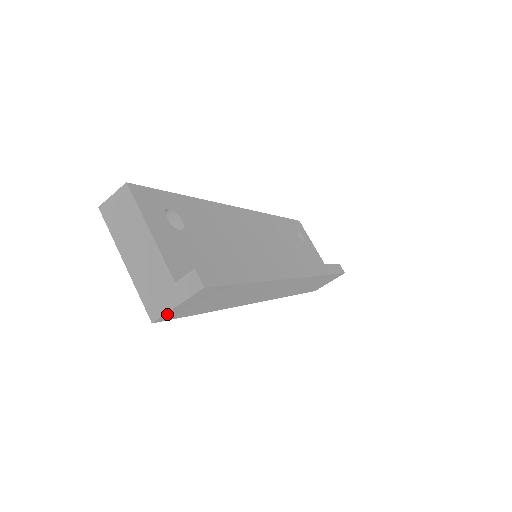
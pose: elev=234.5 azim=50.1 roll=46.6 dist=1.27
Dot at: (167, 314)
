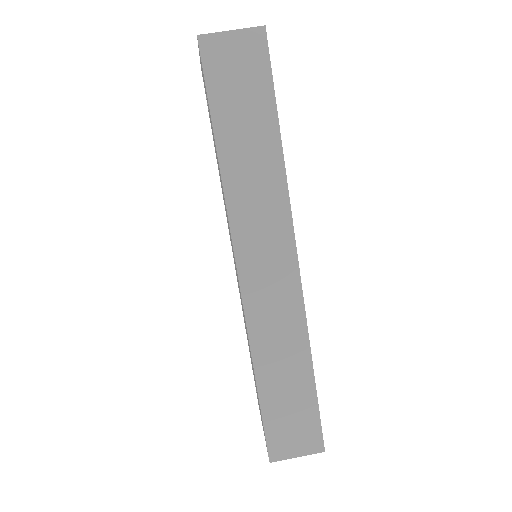
Dot at: (215, 38)
